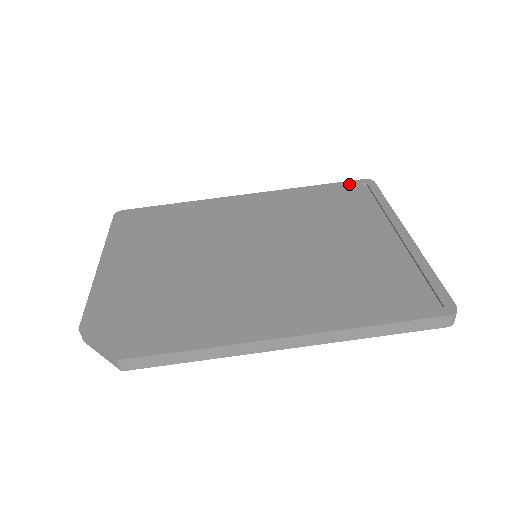
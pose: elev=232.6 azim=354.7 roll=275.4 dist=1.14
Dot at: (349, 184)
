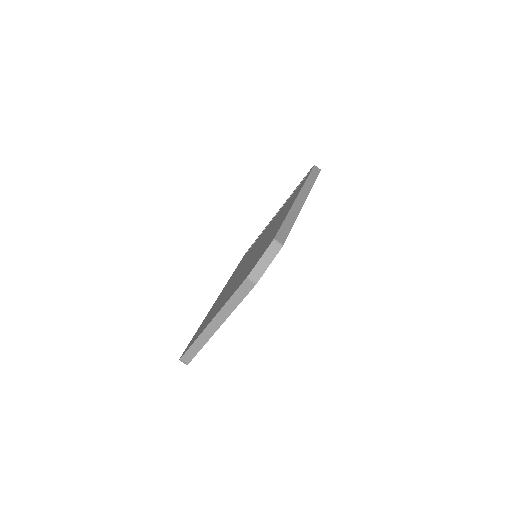
Dot at: occluded
